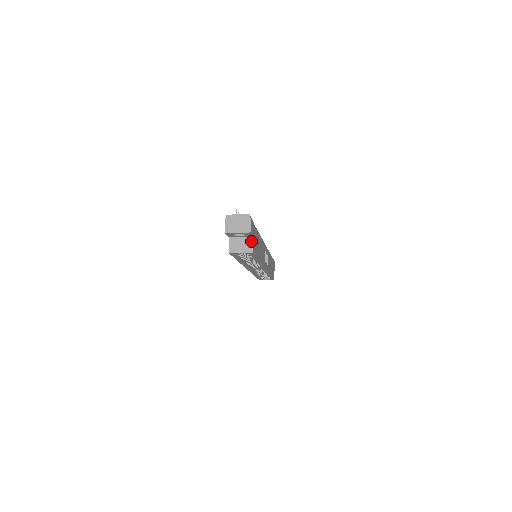
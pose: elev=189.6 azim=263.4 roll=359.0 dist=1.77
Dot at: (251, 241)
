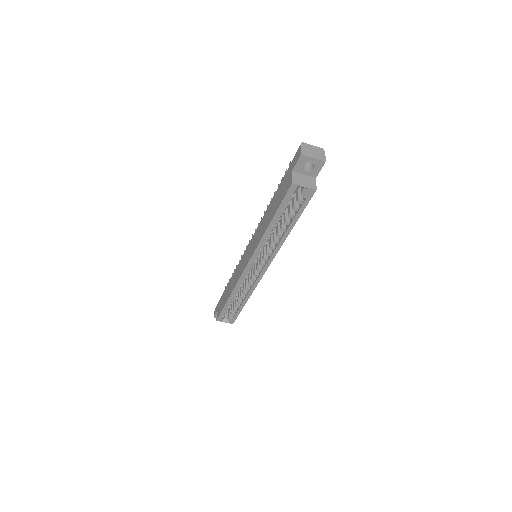
Dot at: (314, 180)
